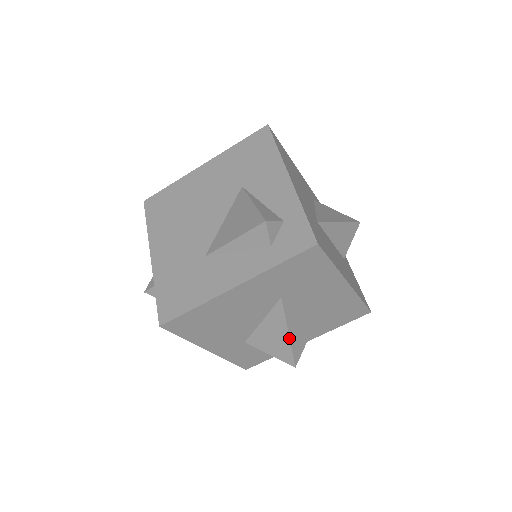
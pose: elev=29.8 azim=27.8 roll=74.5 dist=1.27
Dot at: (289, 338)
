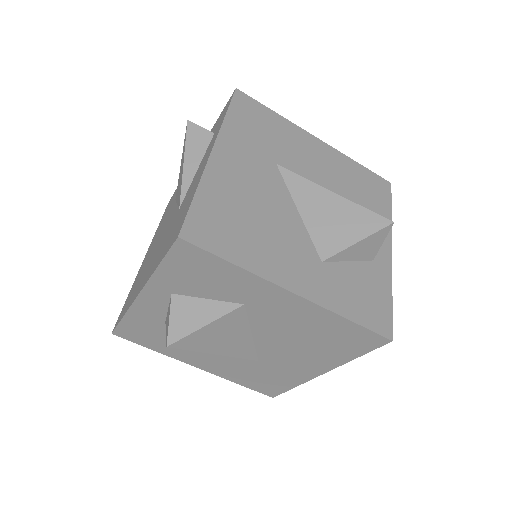
Dot at: (339, 196)
